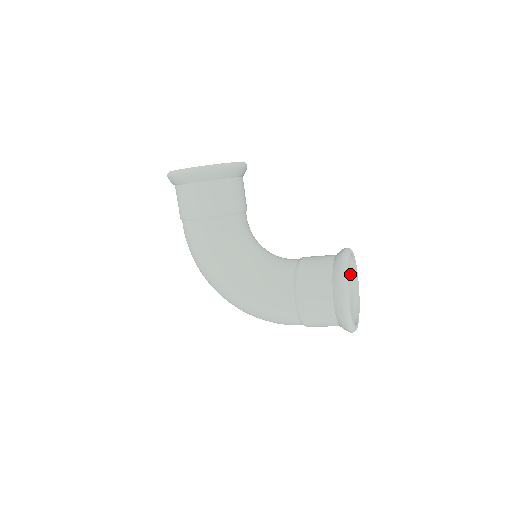
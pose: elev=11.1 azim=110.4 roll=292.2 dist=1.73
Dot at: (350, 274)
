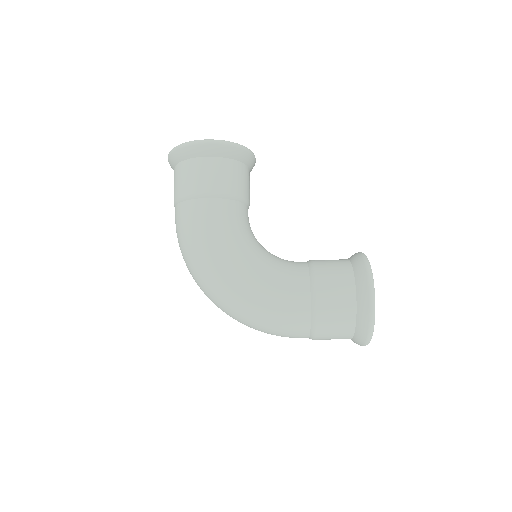
Dot at: occluded
